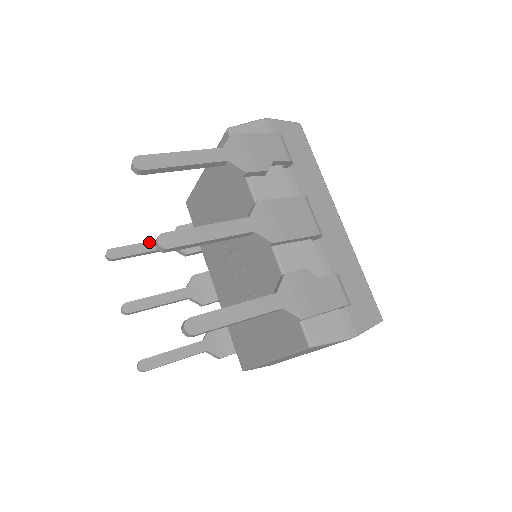
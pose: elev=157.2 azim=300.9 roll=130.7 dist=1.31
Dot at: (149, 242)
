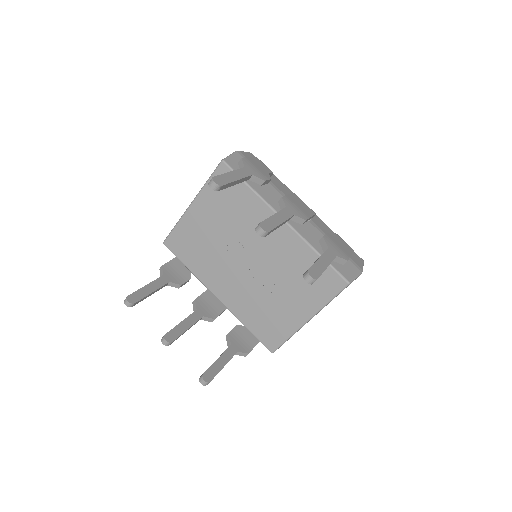
Dot at: (151, 283)
